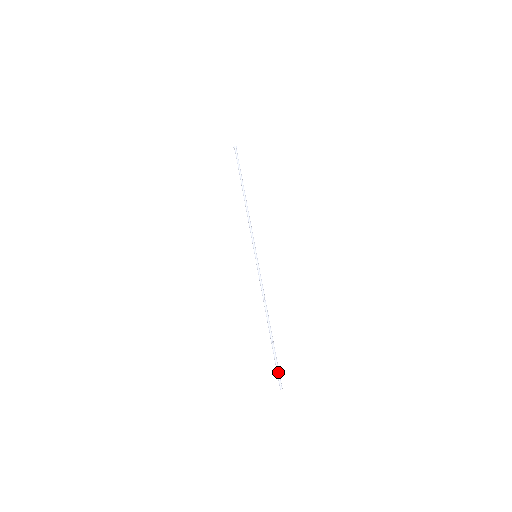
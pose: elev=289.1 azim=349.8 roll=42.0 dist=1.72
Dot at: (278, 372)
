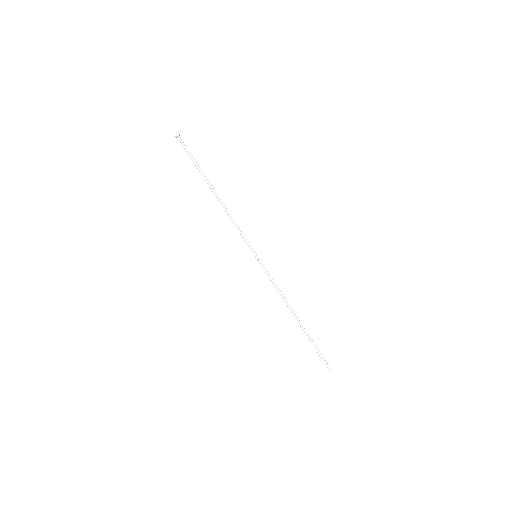
Dot at: (323, 358)
